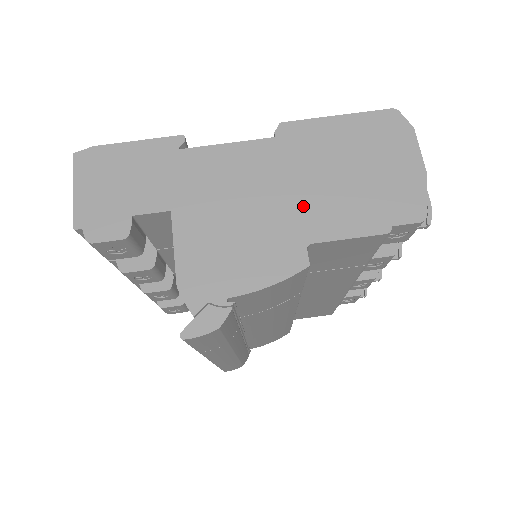
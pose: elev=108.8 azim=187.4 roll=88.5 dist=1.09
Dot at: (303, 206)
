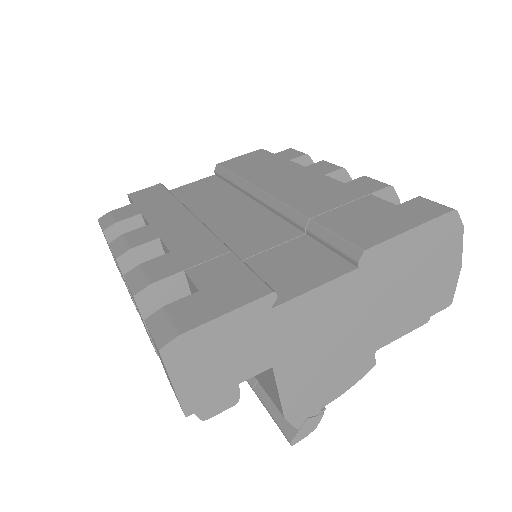
Dot at: (376, 324)
